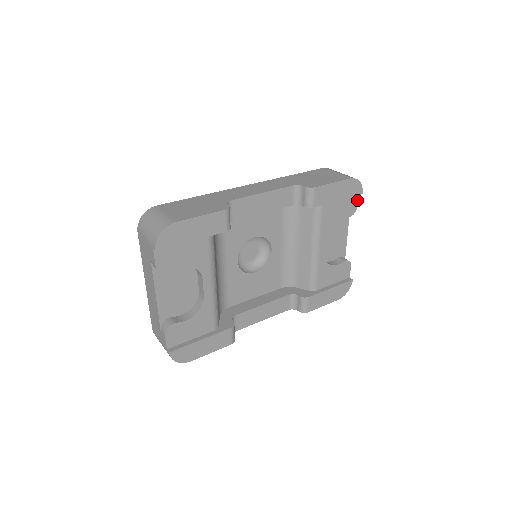
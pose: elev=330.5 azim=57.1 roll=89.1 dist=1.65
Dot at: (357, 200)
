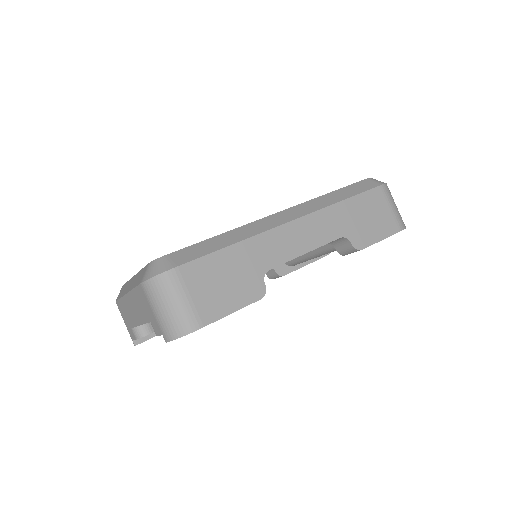
Dot at: occluded
